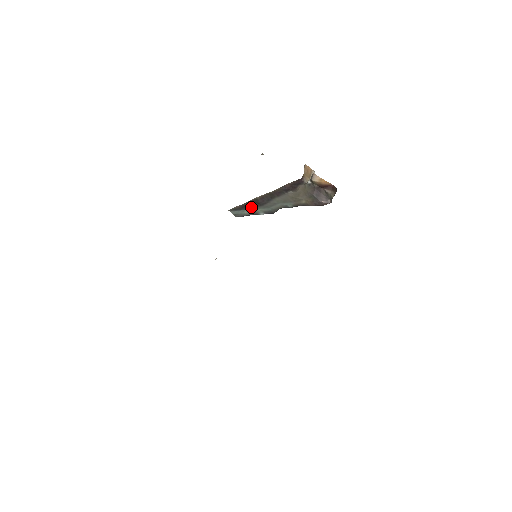
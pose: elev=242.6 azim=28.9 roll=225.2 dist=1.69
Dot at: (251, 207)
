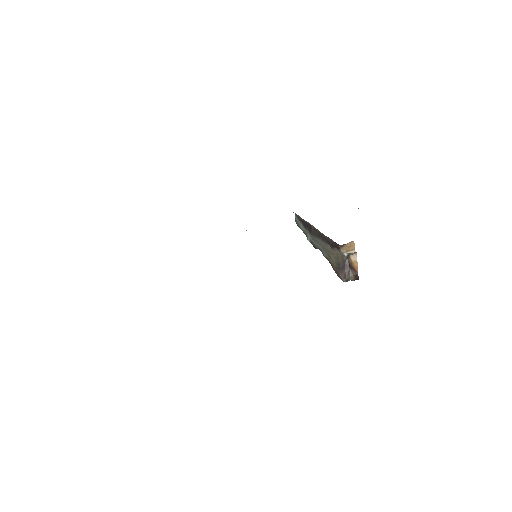
Dot at: (306, 227)
